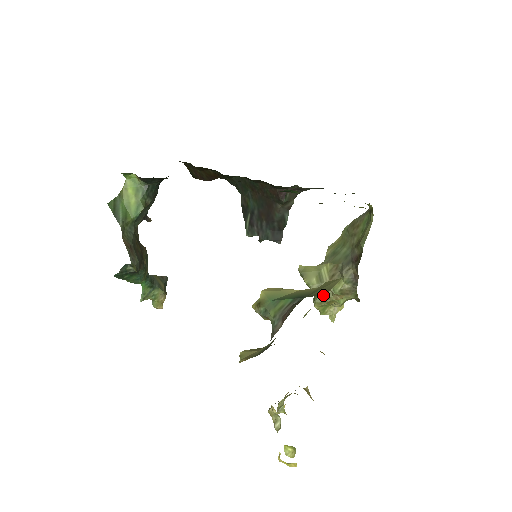
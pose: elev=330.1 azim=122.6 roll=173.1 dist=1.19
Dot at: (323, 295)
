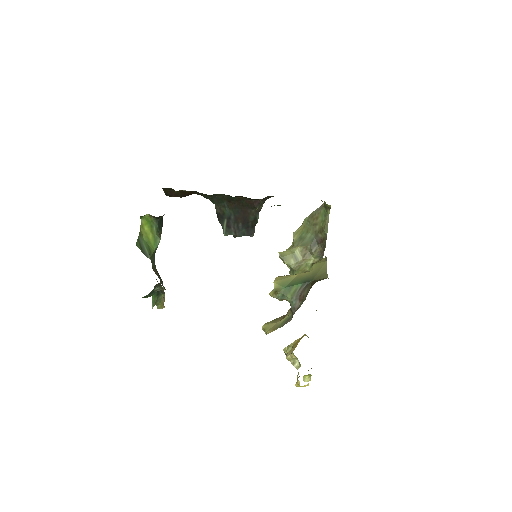
Dot at: (300, 269)
